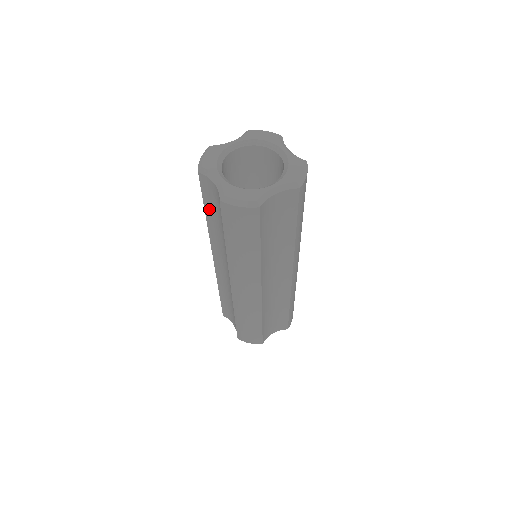
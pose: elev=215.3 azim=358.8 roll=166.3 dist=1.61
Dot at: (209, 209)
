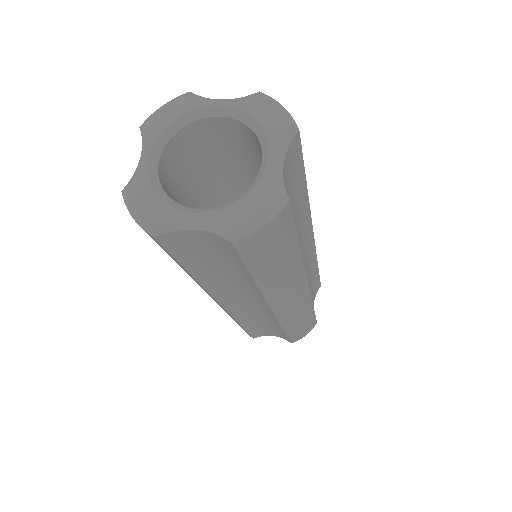
Dot at: occluded
